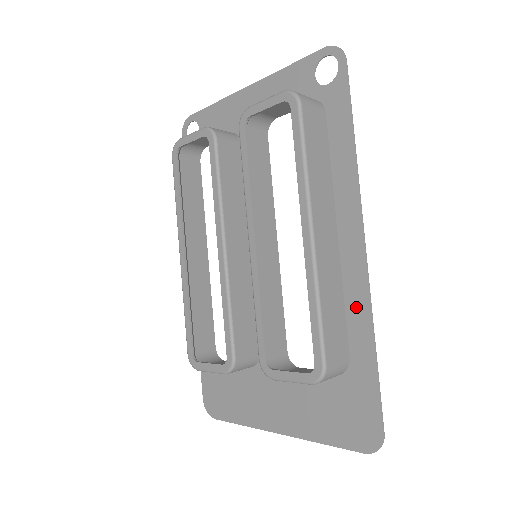
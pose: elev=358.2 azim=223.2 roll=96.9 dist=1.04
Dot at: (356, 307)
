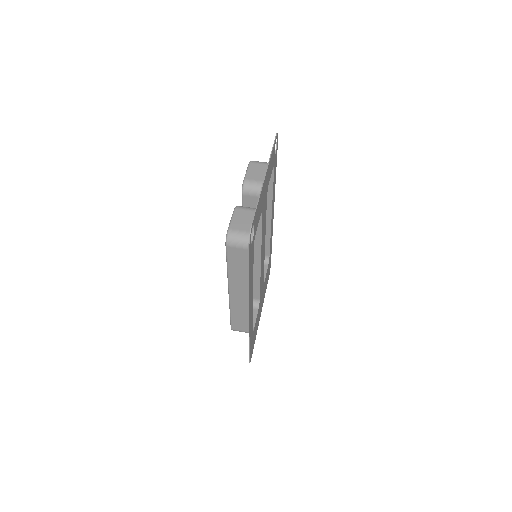
Dot at: occluded
